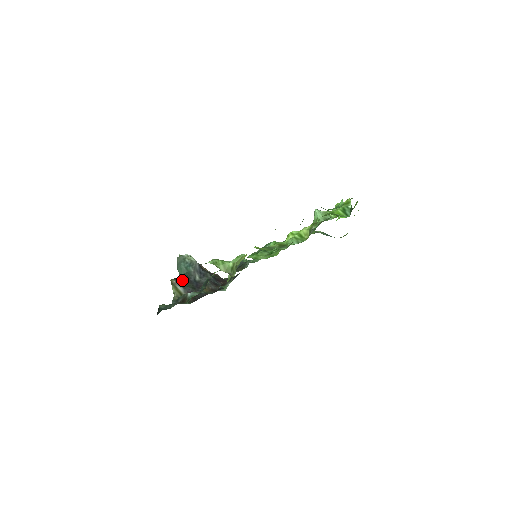
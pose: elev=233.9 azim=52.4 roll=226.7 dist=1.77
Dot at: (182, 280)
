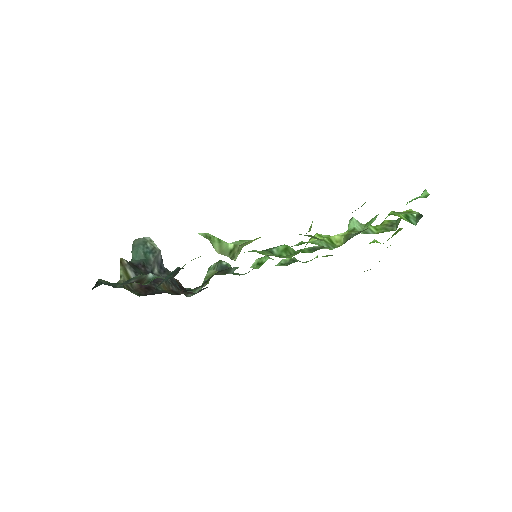
Dot at: (135, 265)
